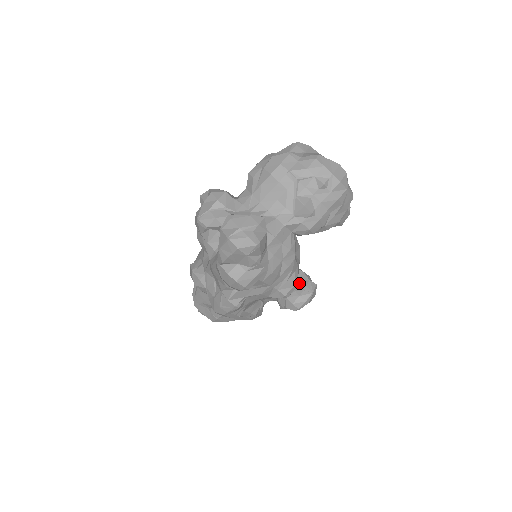
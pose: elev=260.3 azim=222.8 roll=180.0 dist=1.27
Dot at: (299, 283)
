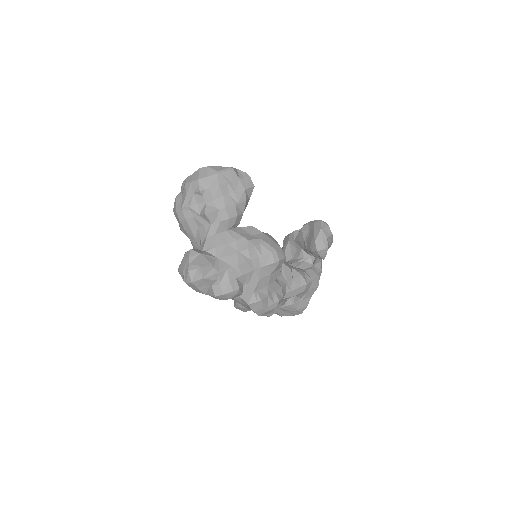
Dot at: (310, 233)
